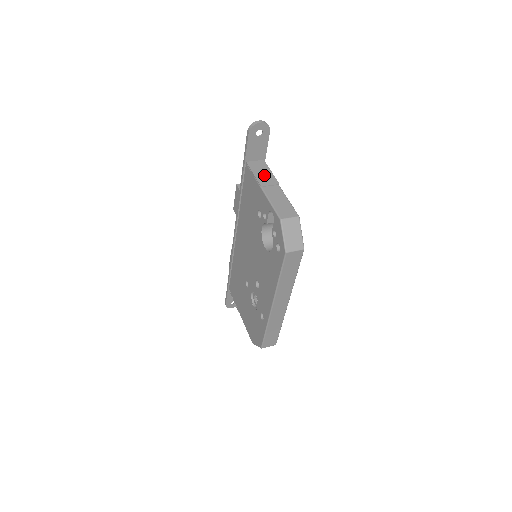
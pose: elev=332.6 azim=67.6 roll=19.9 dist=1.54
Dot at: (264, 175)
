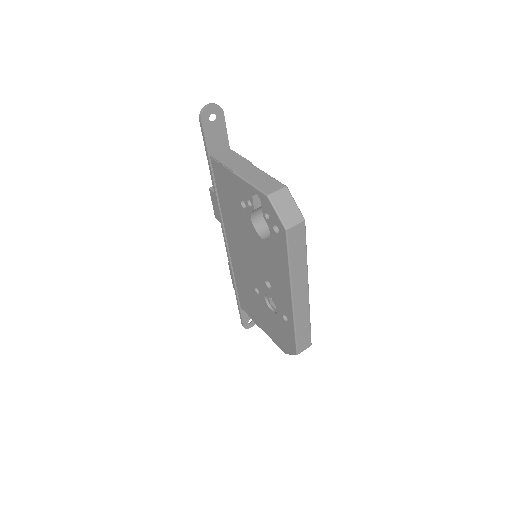
Dot at: (233, 161)
